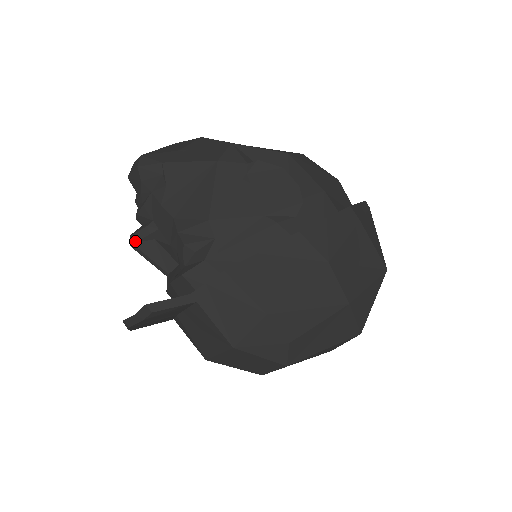
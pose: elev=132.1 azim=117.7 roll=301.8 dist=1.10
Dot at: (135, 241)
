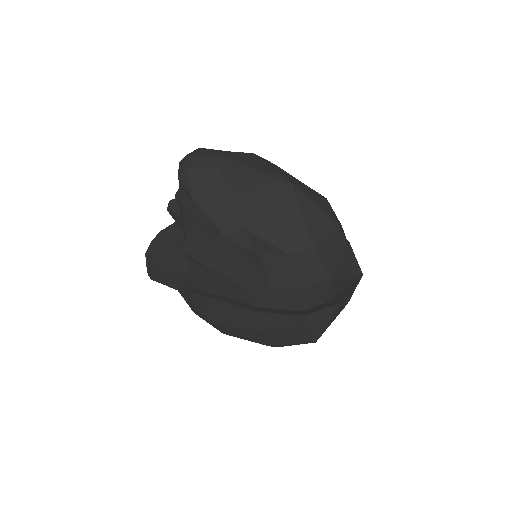
Dot at: (169, 211)
